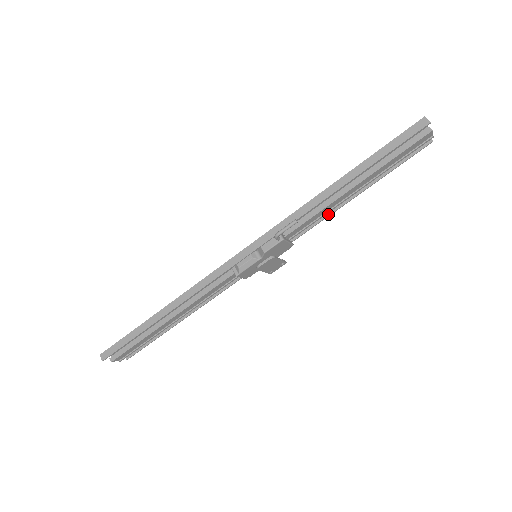
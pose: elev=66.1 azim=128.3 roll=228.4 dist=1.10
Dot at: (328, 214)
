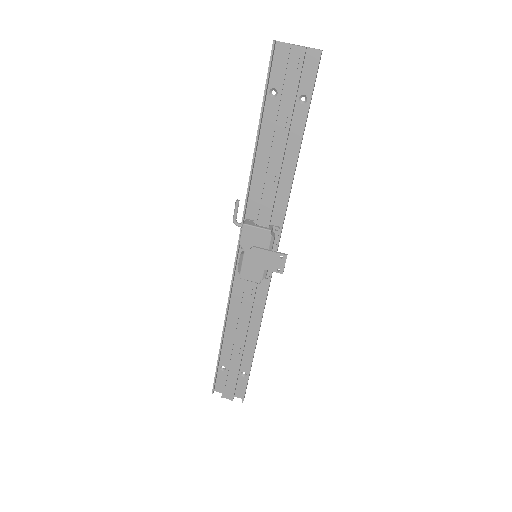
Dot at: (290, 186)
